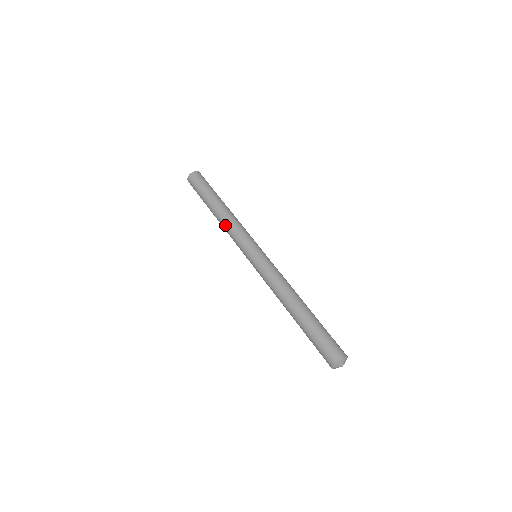
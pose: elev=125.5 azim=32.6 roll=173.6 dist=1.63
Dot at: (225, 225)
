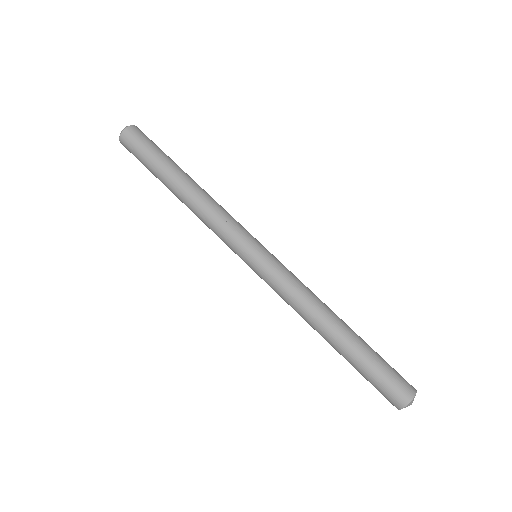
Dot at: (204, 206)
